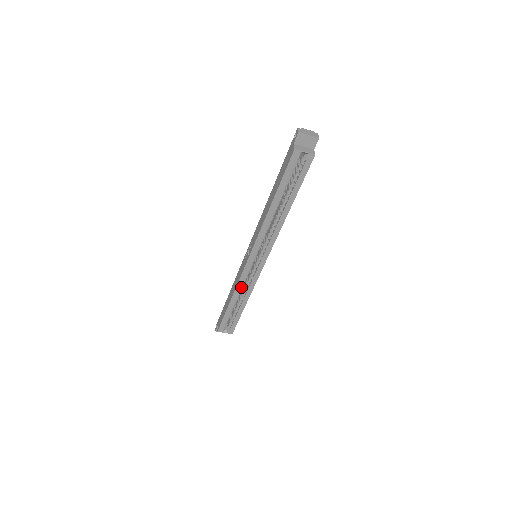
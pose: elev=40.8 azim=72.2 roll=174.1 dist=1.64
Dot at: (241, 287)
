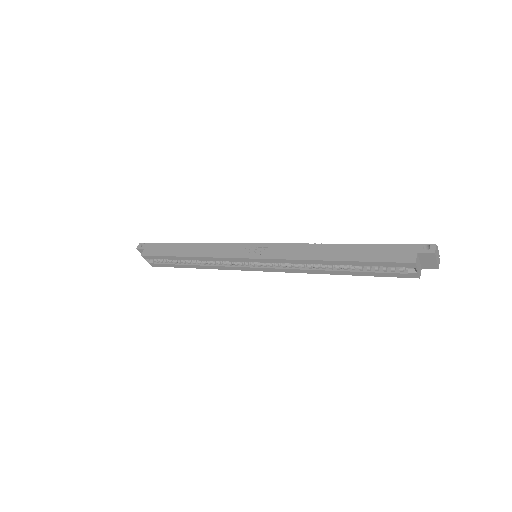
Dot at: (211, 260)
